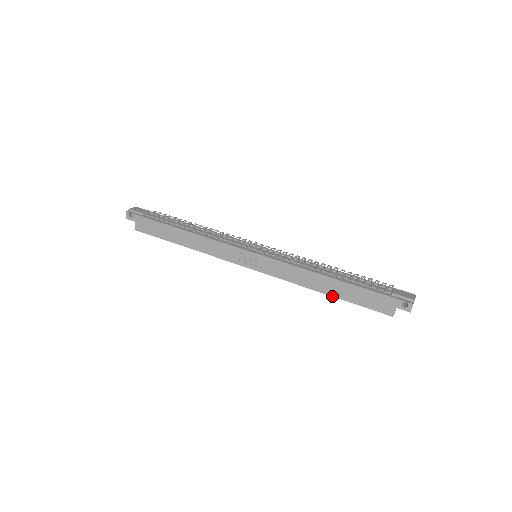
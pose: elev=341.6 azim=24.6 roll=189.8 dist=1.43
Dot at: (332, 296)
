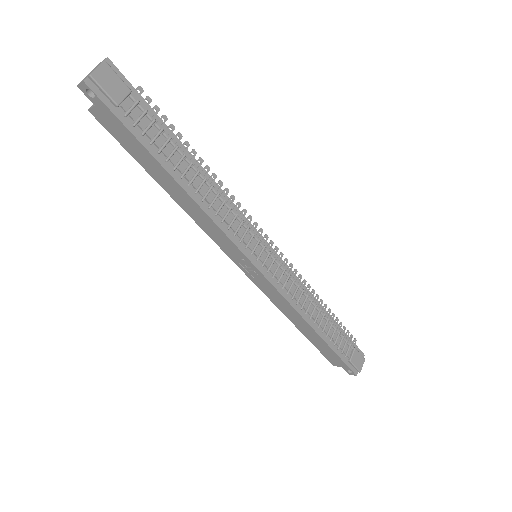
Dot at: (301, 332)
